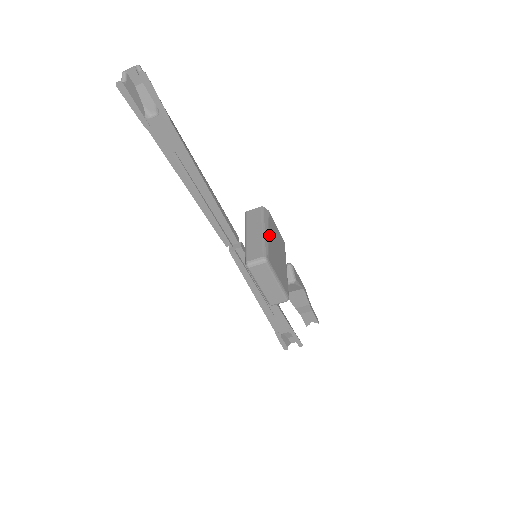
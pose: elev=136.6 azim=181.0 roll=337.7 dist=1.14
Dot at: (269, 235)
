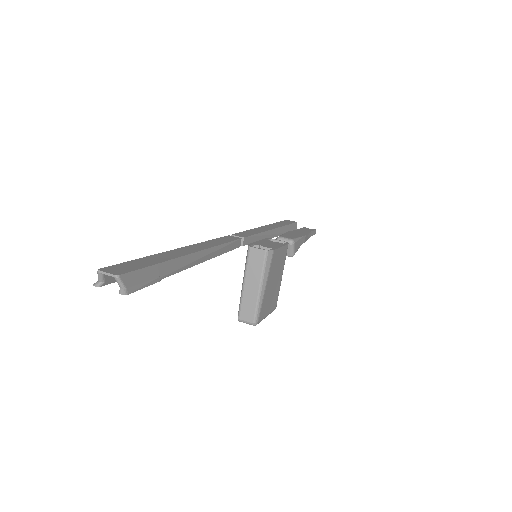
Dot at: (266, 287)
